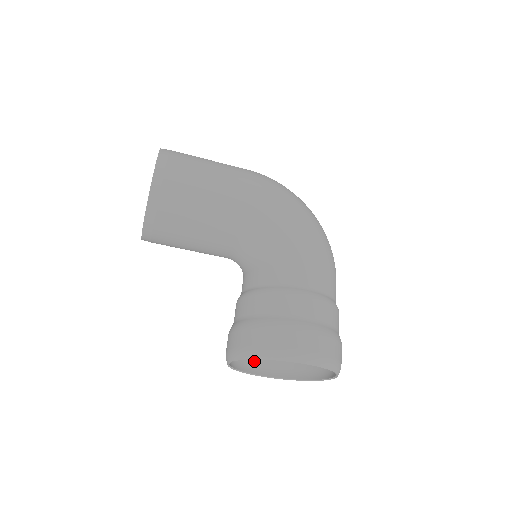
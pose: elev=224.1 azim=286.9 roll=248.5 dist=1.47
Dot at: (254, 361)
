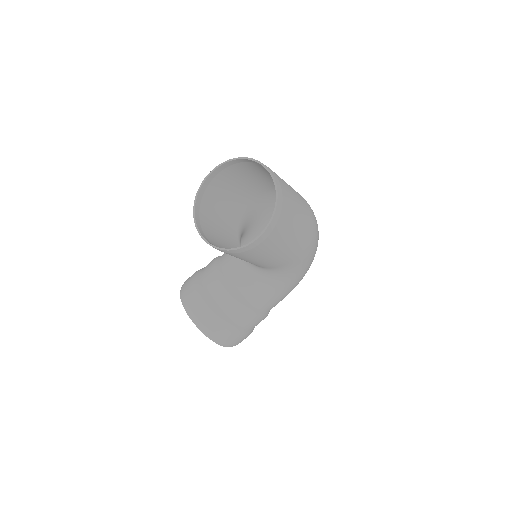
Dot at: occluded
